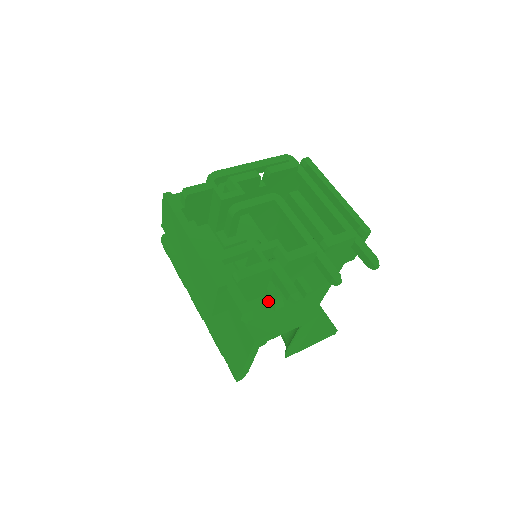
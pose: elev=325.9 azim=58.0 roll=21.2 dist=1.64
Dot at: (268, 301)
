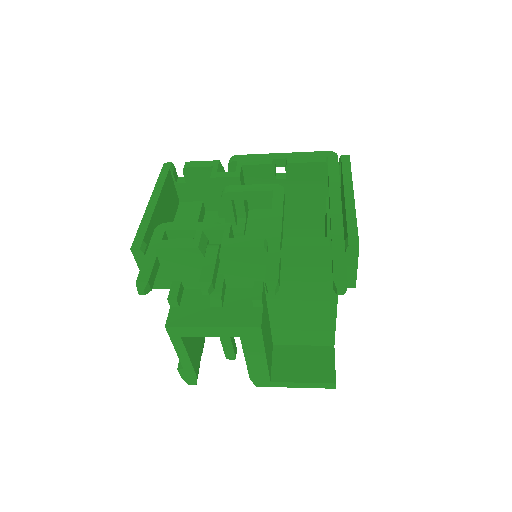
Dot at: occluded
